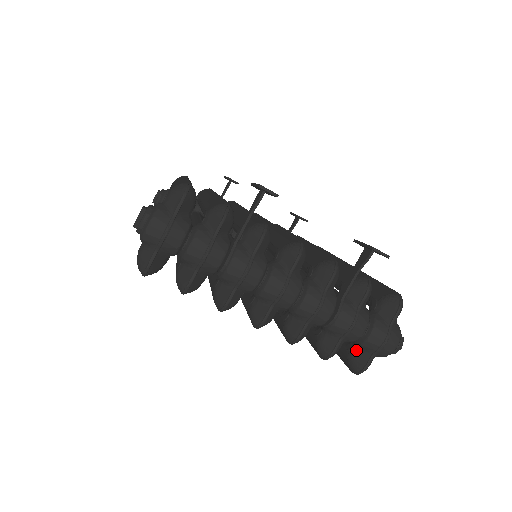
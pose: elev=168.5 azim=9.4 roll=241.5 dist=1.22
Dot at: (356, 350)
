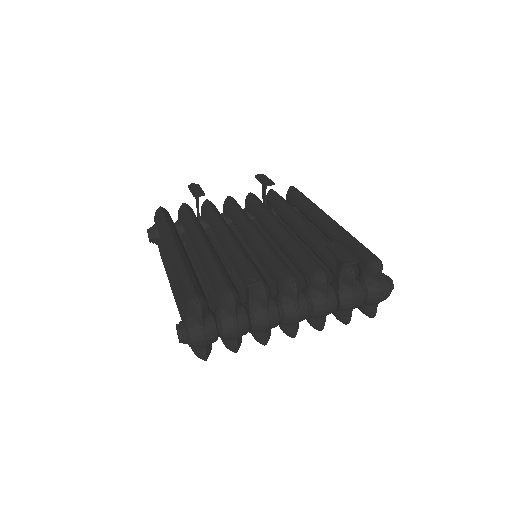
Dot at: (363, 305)
